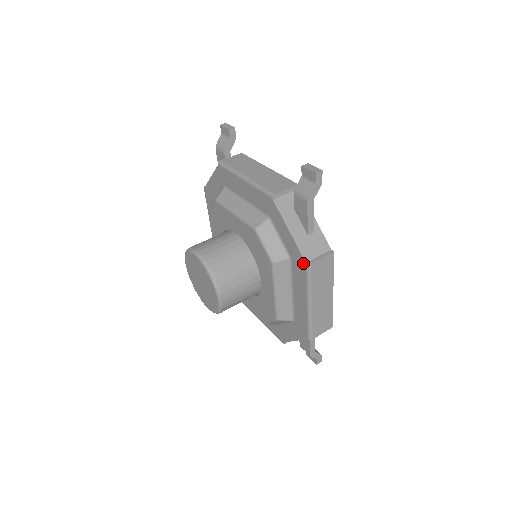
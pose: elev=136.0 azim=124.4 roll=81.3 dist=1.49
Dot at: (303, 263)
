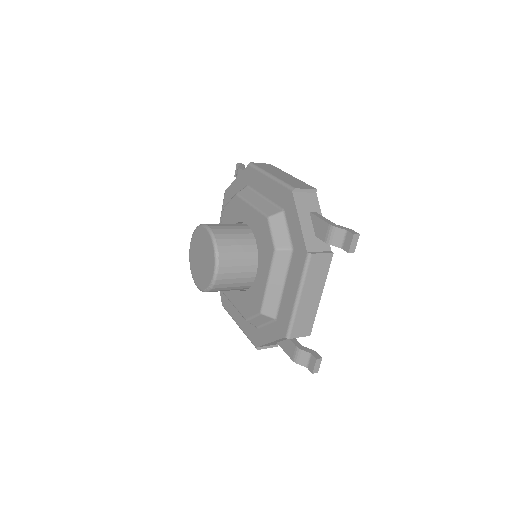
Dot at: (248, 169)
